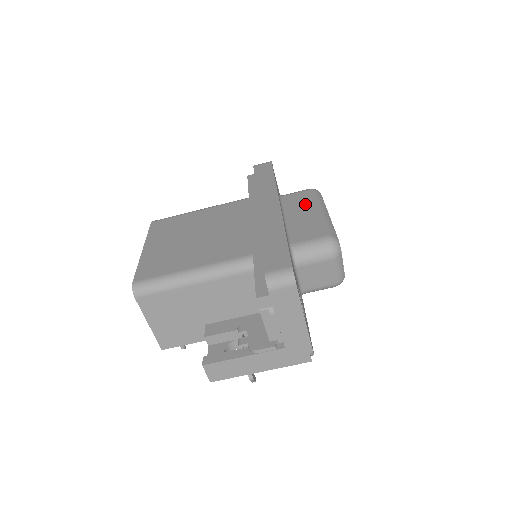
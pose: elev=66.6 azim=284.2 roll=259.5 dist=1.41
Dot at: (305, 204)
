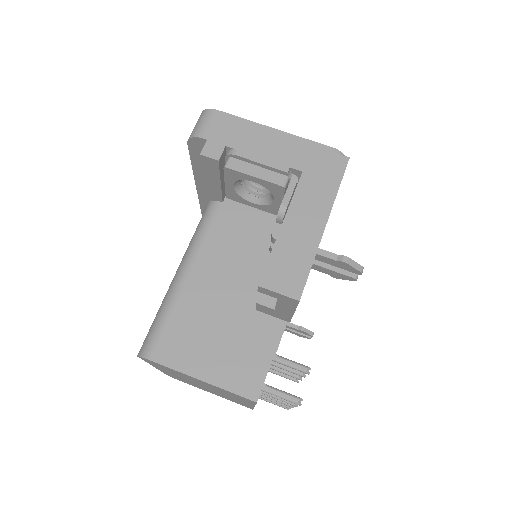
Dot at: occluded
